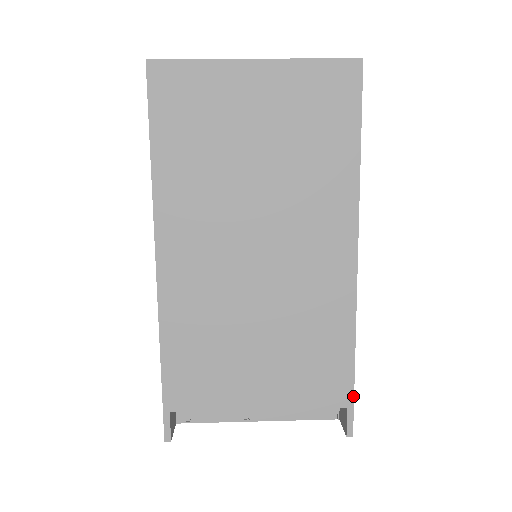
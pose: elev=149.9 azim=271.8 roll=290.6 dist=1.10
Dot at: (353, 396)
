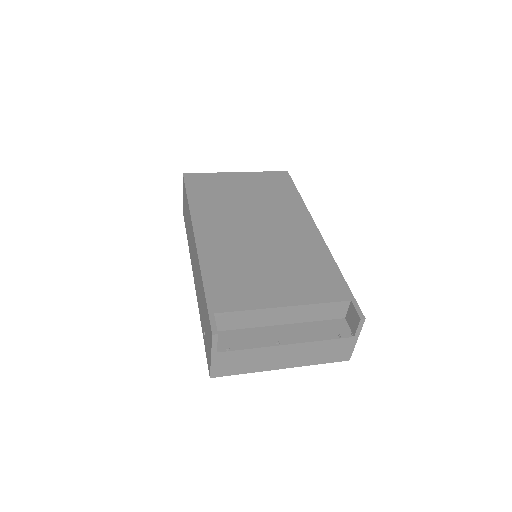
Dot at: (351, 293)
